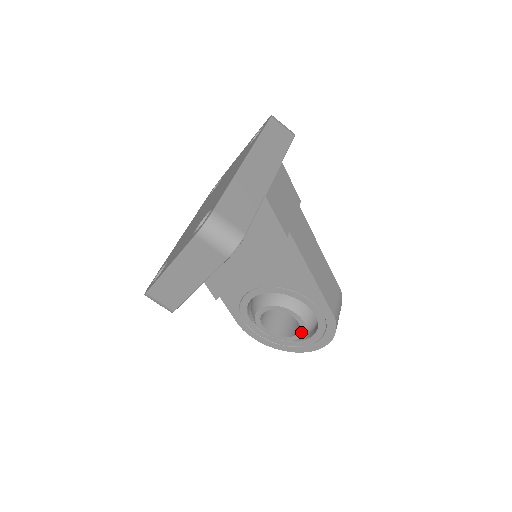
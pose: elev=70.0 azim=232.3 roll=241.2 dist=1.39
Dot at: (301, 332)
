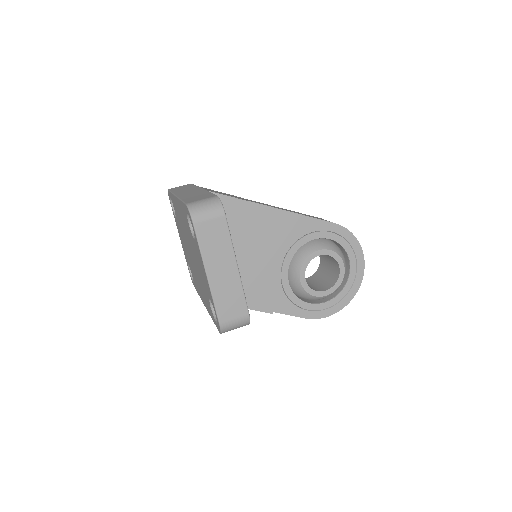
Dot at: (339, 261)
